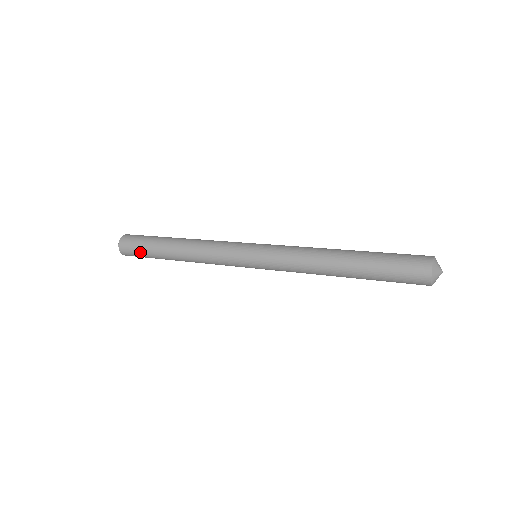
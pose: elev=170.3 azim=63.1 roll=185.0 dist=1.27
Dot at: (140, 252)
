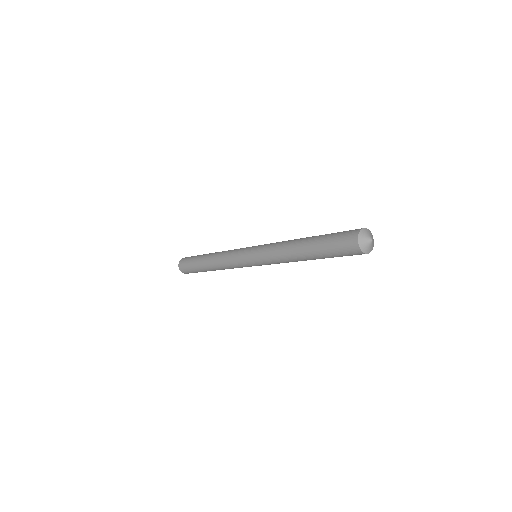
Dot at: (189, 265)
